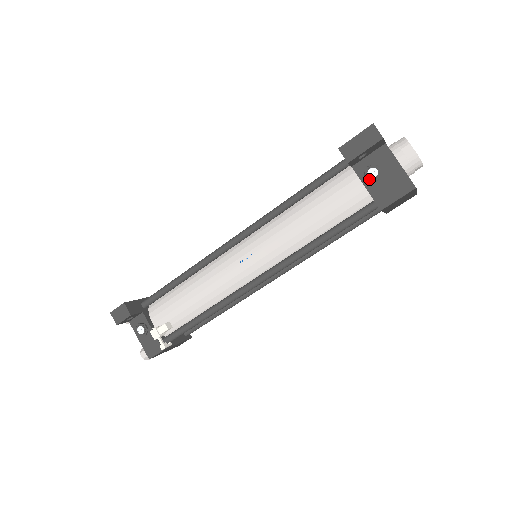
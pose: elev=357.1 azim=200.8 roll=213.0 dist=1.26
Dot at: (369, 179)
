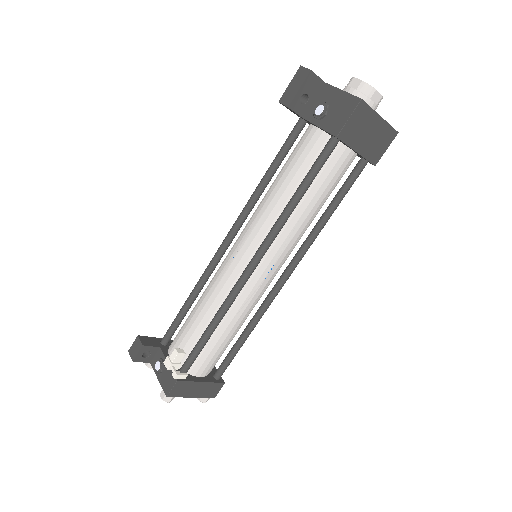
Dot at: (318, 117)
